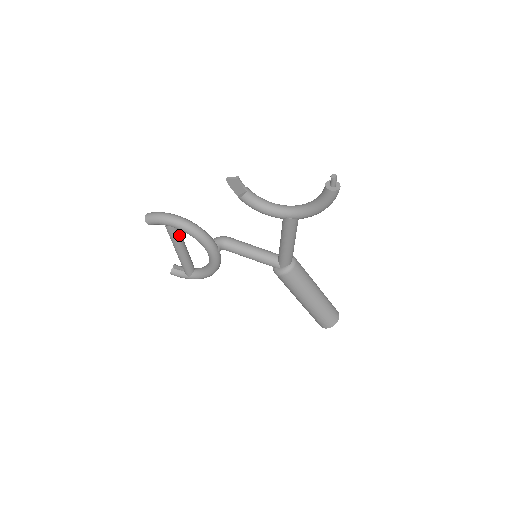
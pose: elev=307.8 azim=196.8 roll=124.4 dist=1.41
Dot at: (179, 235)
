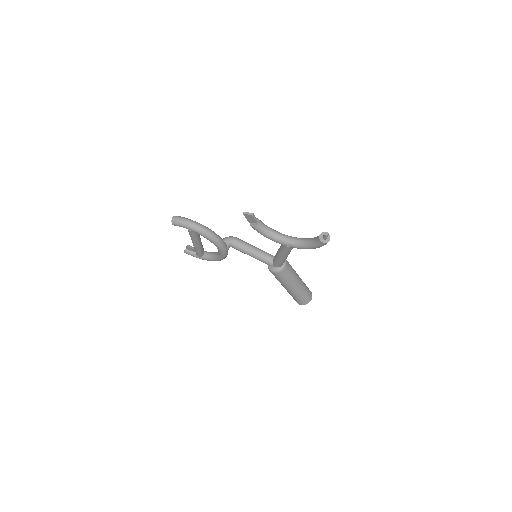
Dot at: (197, 235)
